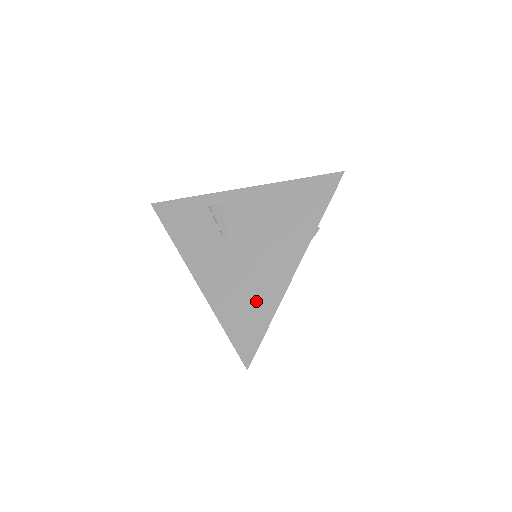
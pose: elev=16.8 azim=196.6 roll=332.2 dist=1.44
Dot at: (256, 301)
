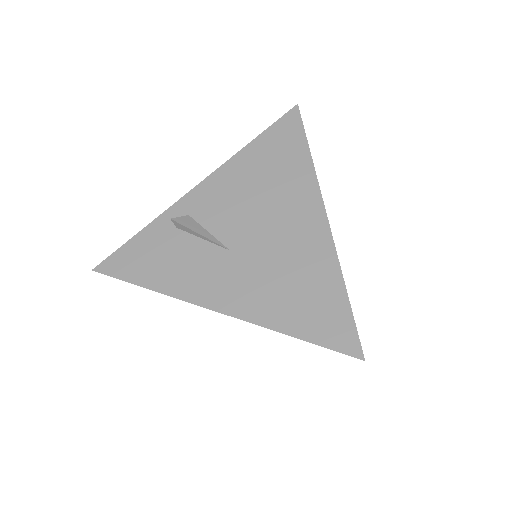
Dot at: (310, 280)
